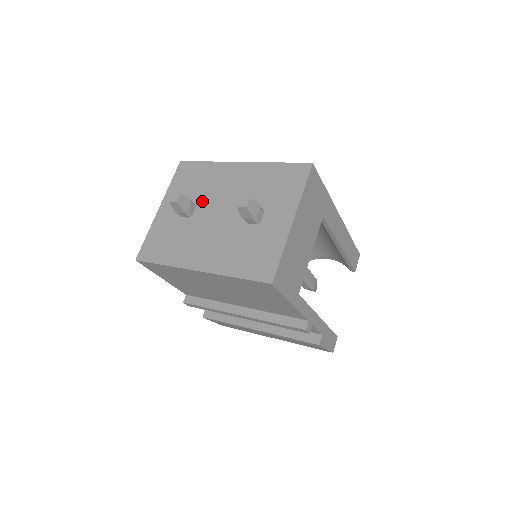
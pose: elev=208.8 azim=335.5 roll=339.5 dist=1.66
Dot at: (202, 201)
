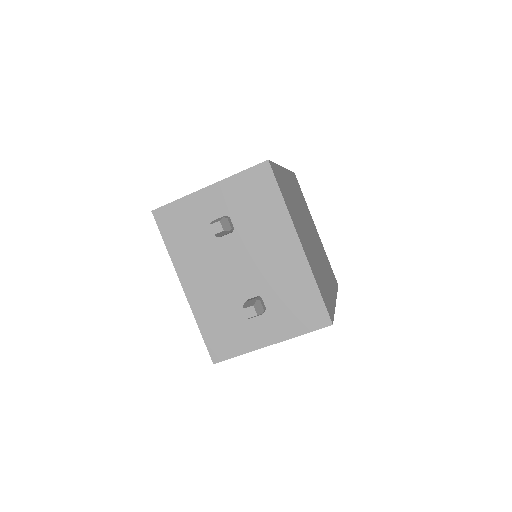
Dot at: (241, 234)
